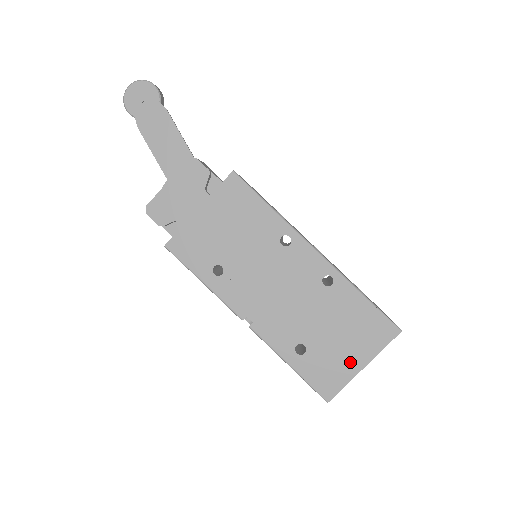
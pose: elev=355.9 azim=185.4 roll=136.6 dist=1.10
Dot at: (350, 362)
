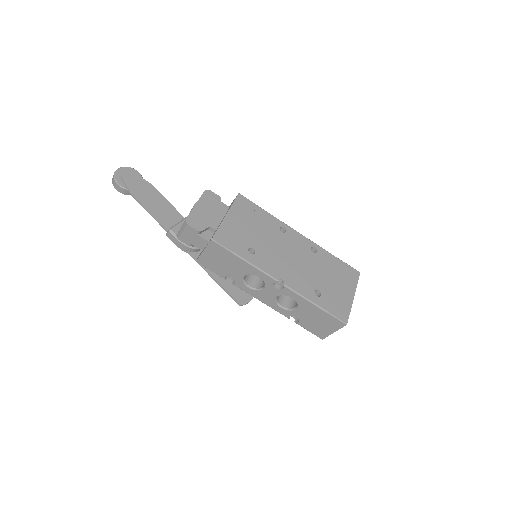
Dot at: (346, 295)
